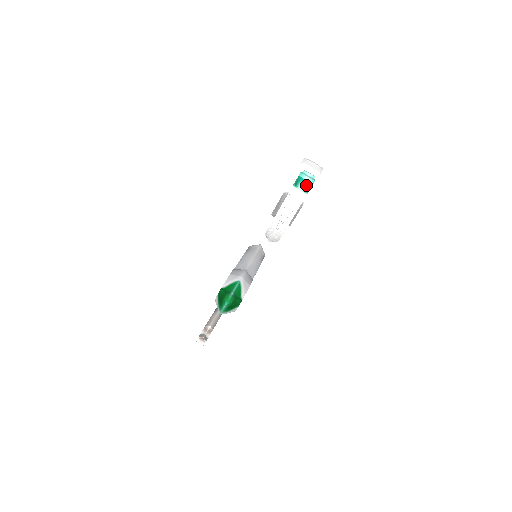
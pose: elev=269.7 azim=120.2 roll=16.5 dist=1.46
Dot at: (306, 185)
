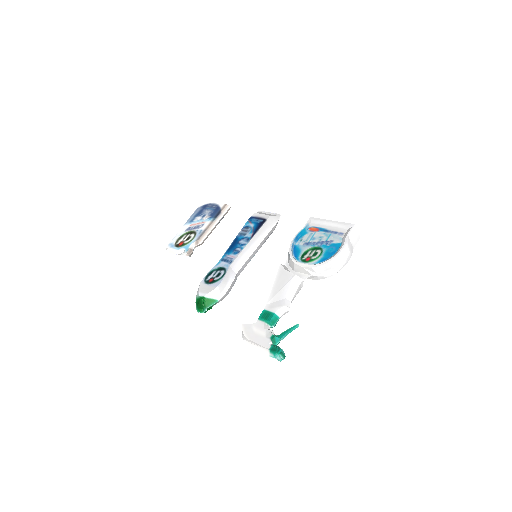
Dot at: (275, 357)
